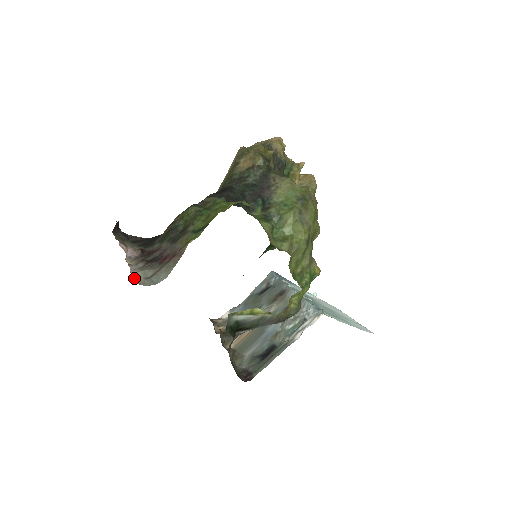
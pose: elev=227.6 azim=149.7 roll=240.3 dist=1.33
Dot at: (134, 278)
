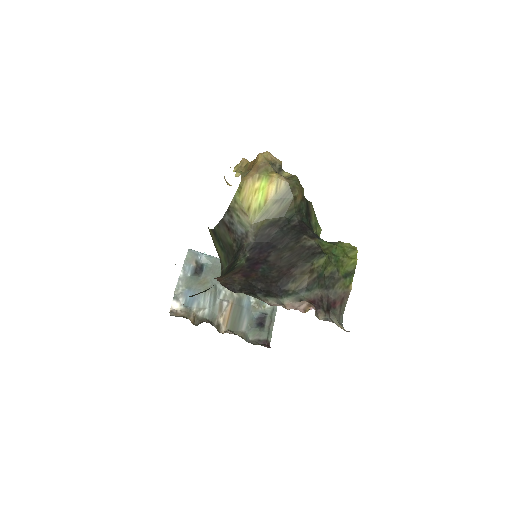
Dot at: occluded
